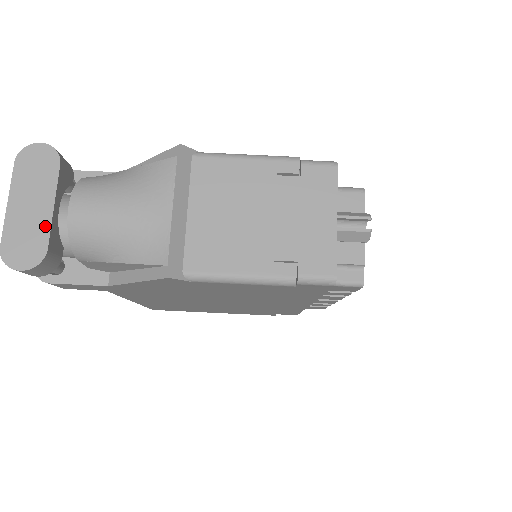
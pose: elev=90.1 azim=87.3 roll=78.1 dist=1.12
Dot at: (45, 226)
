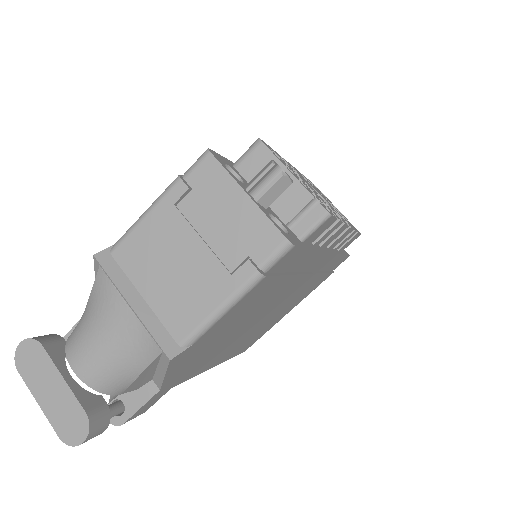
Dot at: (70, 397)
